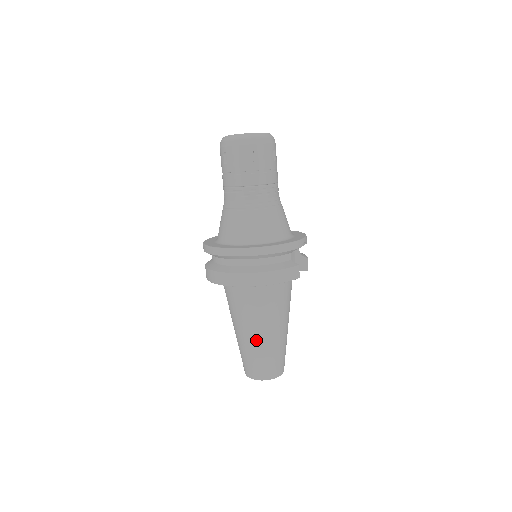
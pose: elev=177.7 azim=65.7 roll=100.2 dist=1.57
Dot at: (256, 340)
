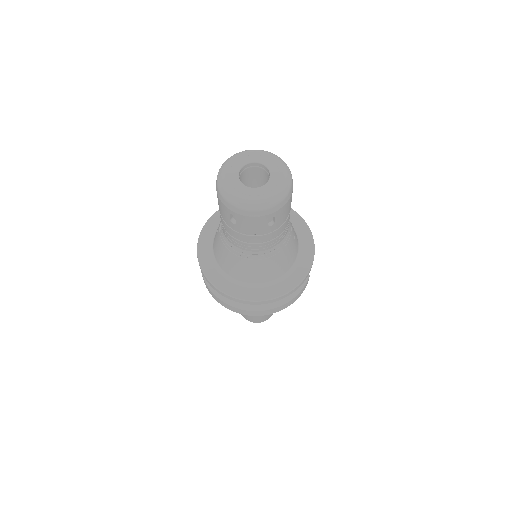
Dot at: occluded
